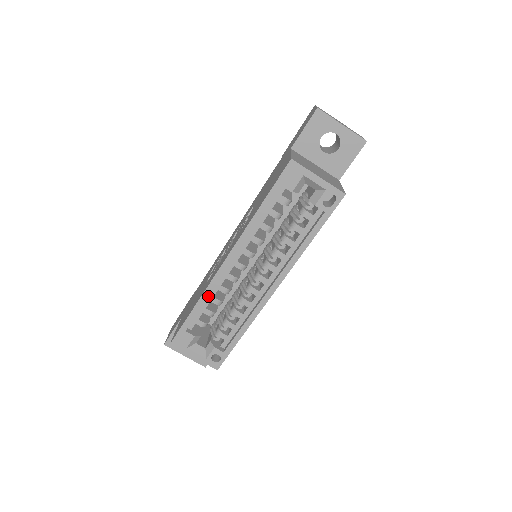
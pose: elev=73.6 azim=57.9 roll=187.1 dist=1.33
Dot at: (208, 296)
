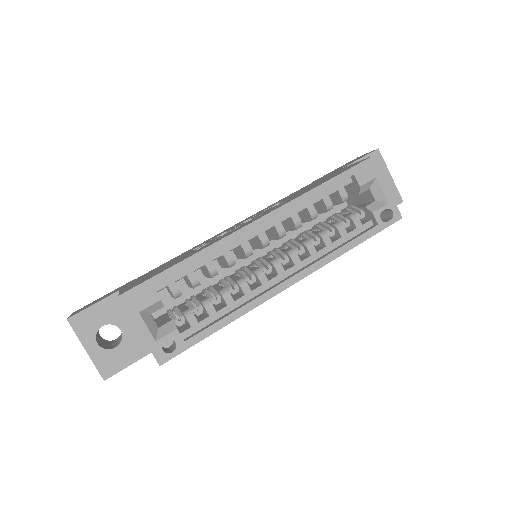
Dot at: (207, 256)
